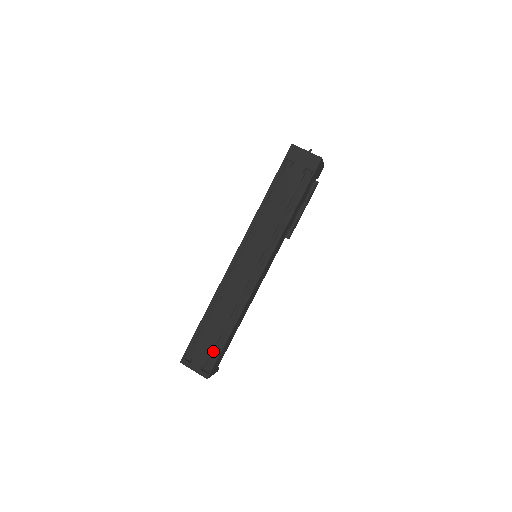
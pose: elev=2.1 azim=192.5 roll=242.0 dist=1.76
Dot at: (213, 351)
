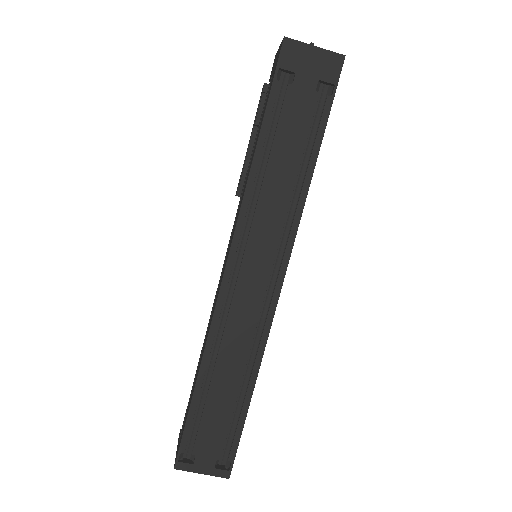
Dot at: (226, 432)
